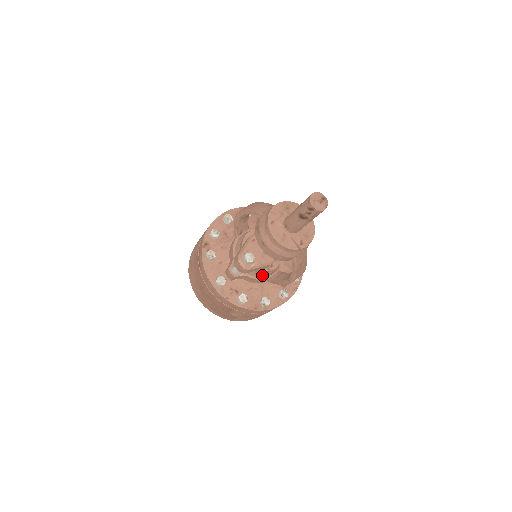
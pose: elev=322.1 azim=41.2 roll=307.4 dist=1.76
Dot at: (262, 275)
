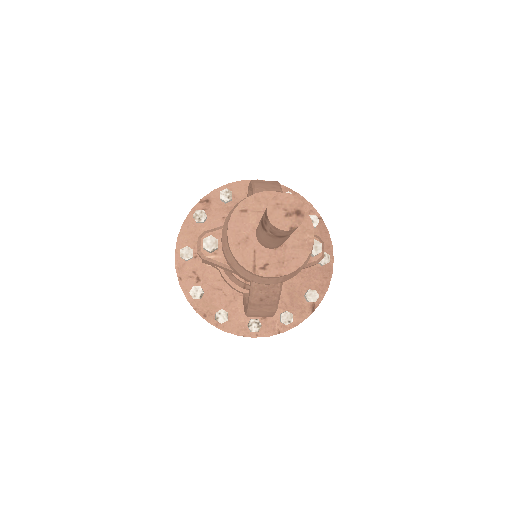
Dot at: (237, 282)
